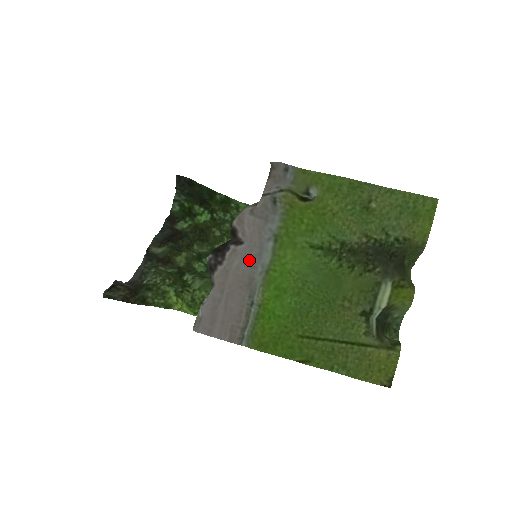
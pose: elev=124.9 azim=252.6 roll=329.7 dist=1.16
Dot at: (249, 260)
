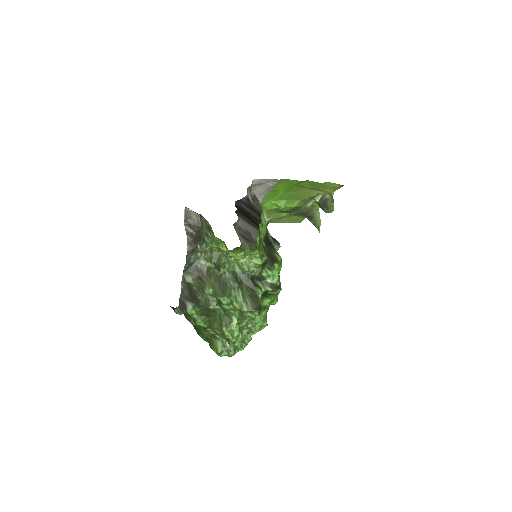
Dot at: occluded
